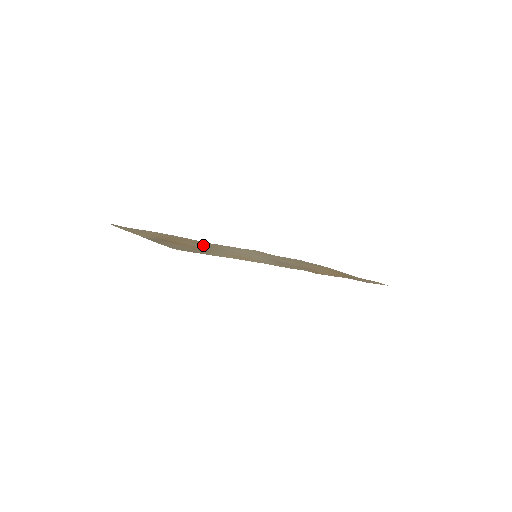
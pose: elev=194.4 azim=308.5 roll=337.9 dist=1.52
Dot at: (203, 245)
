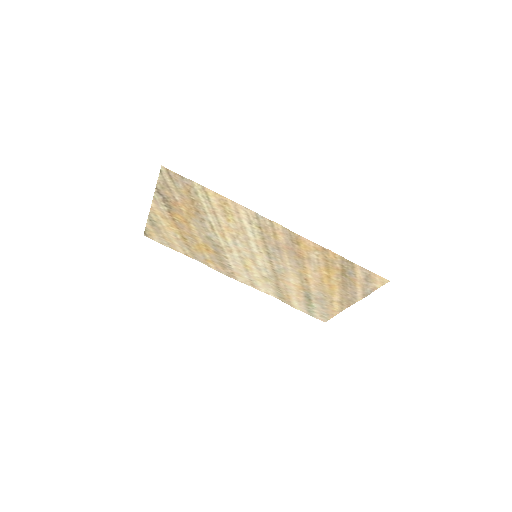
Dot at: (210, 241)
